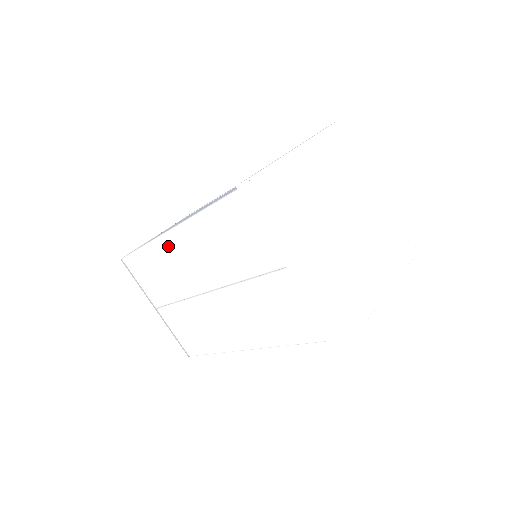
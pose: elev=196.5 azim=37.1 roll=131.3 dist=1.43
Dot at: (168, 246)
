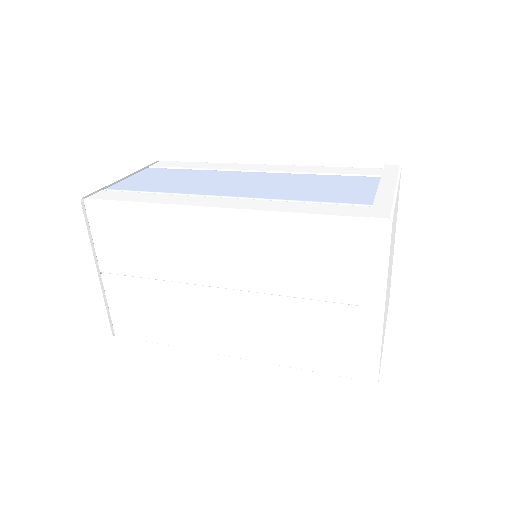
Dot at: (195, 222)
